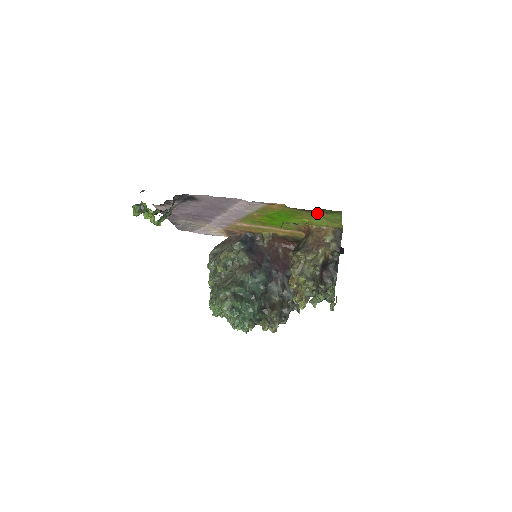
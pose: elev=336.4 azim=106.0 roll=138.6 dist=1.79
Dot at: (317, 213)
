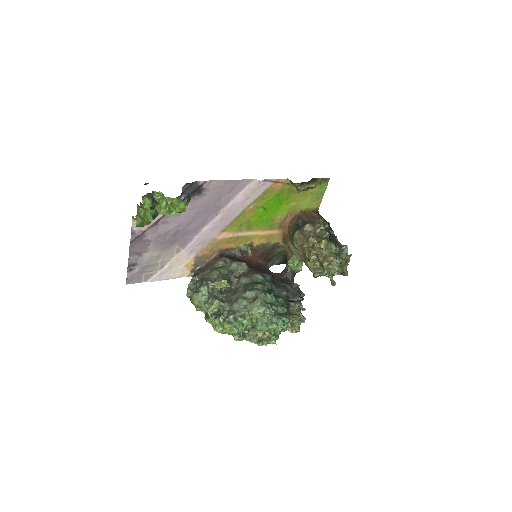
Dot at: occluded
